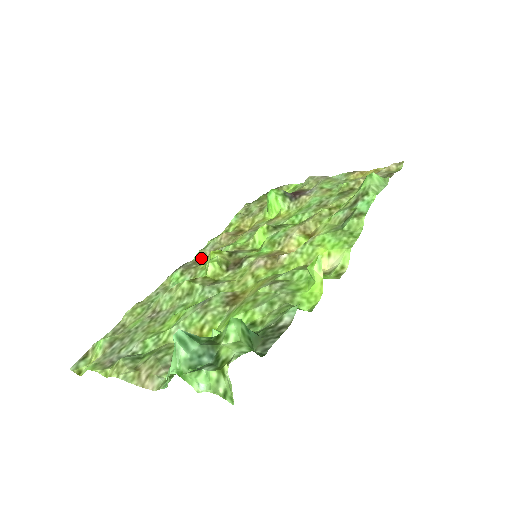
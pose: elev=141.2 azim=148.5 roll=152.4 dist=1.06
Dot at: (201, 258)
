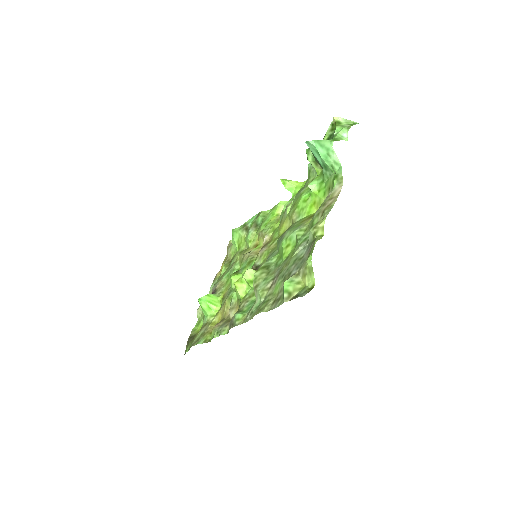
Dot at: occluded
